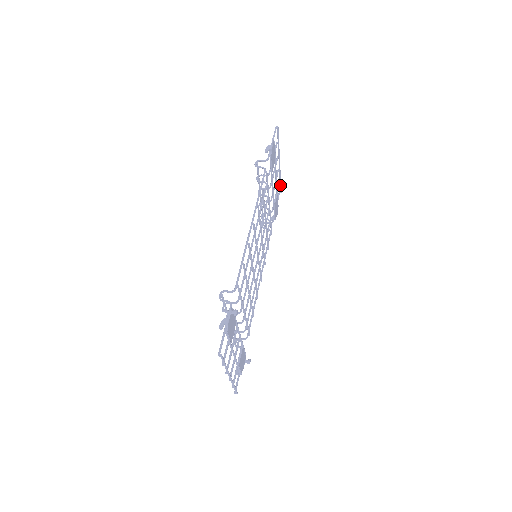
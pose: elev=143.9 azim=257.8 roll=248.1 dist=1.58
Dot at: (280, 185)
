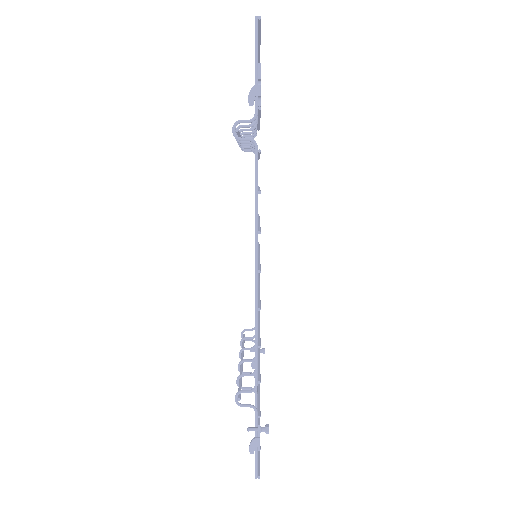
Dot at: occluded
